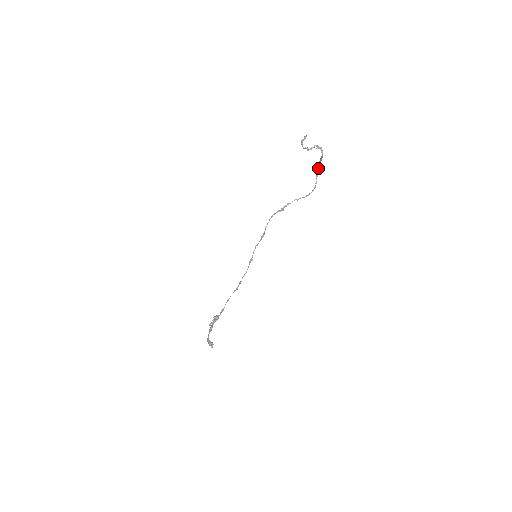
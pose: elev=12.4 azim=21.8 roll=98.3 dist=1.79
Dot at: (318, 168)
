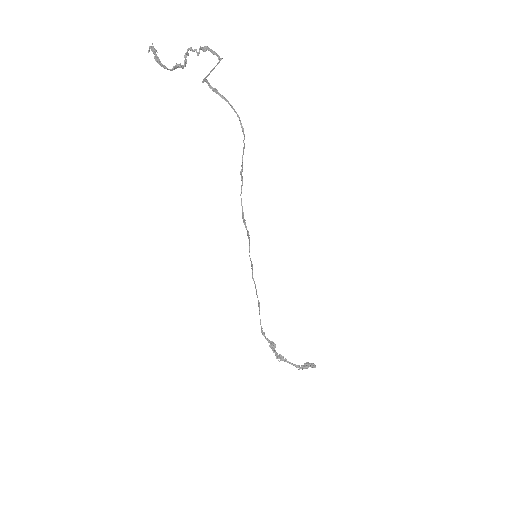
Dot at: (205, 79)
